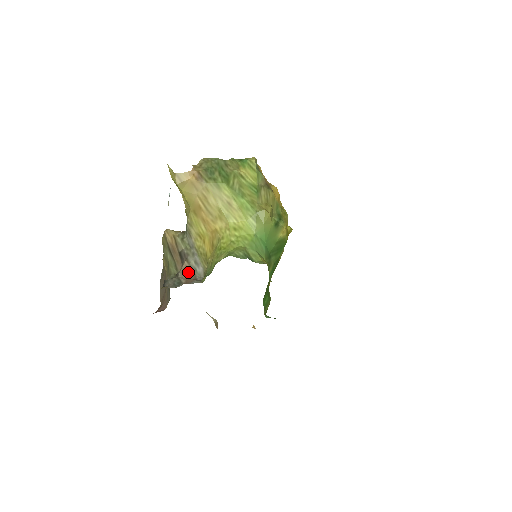
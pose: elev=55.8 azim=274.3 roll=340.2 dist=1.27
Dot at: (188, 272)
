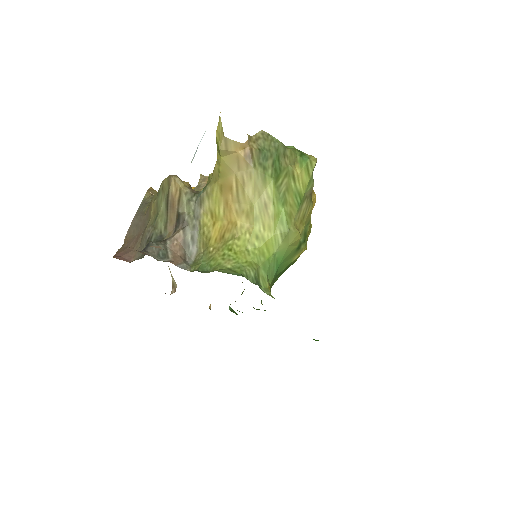
Dot at: (179, 246)
